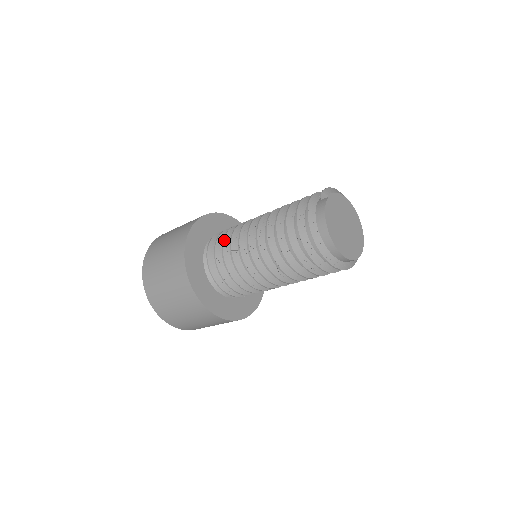
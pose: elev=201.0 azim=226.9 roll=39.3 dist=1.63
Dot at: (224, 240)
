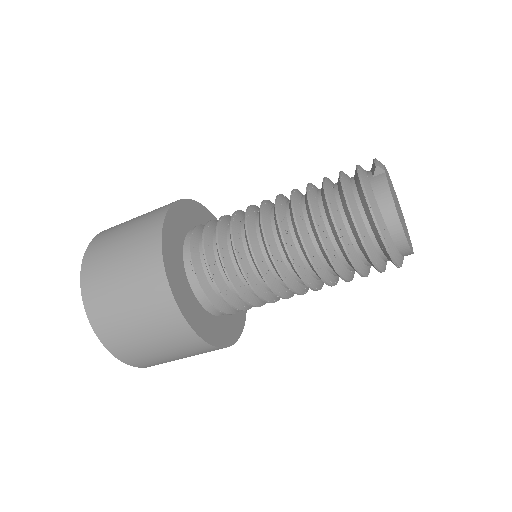
Dot at: (218, 241)
